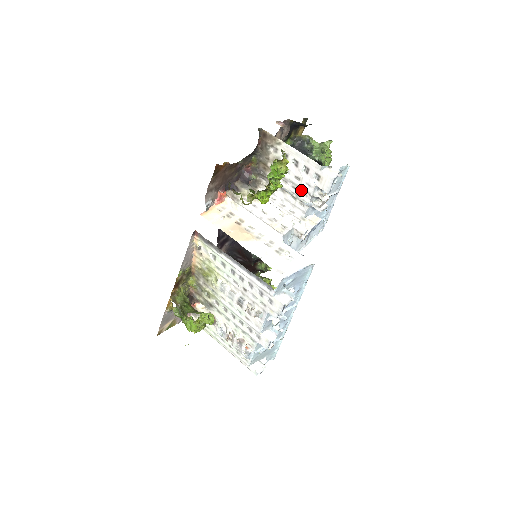
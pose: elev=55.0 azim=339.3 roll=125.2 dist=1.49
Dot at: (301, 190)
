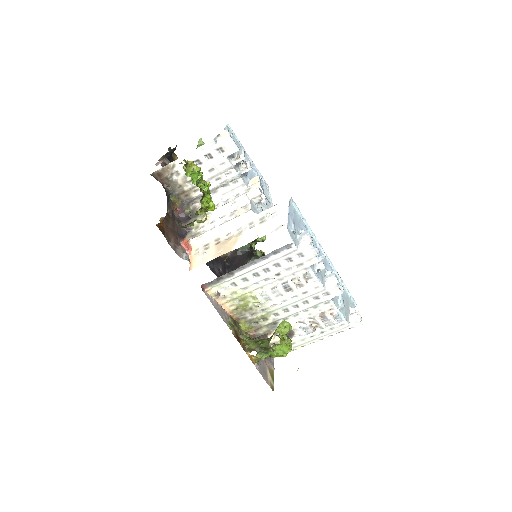
Dot at: (223, 174)
